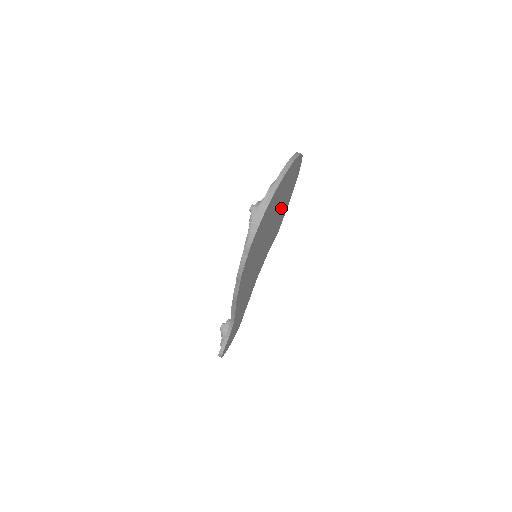
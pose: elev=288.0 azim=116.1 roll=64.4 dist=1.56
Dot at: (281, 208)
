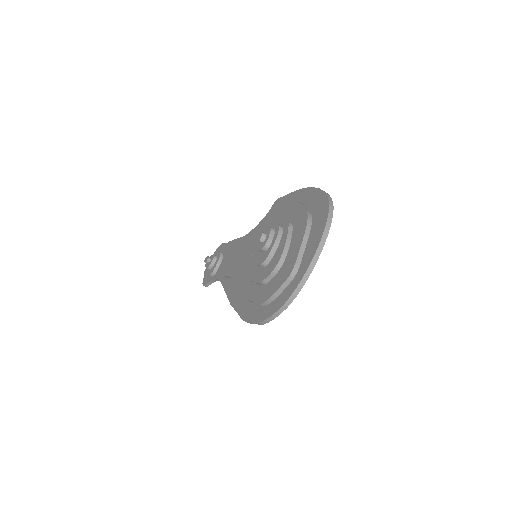
Dot at: occluded
